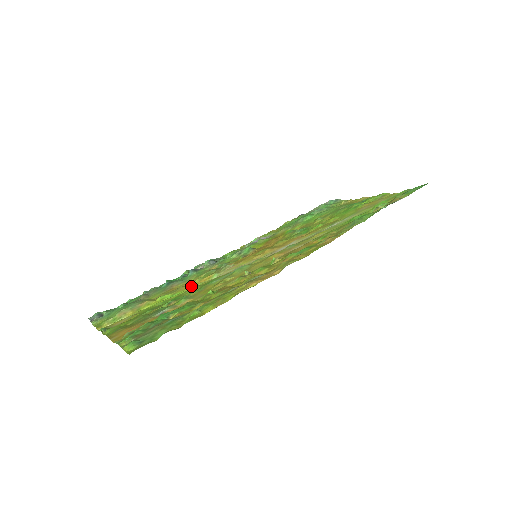
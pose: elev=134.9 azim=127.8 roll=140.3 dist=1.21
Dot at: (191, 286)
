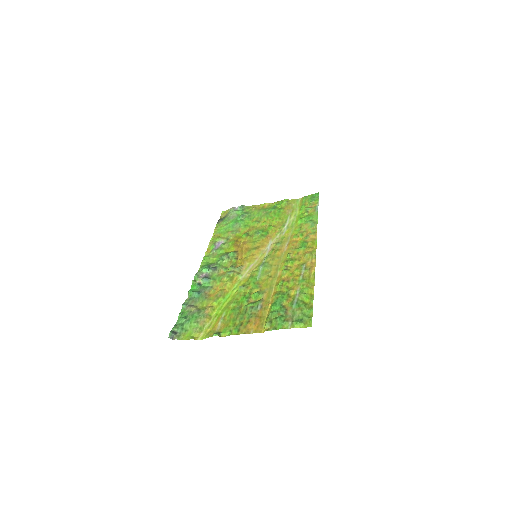
Dot at: (241, 287)
